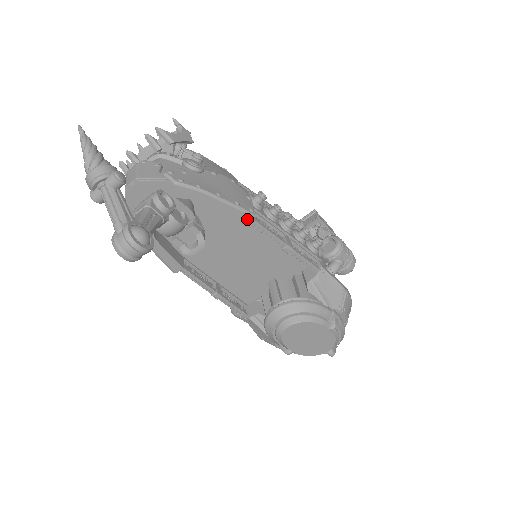
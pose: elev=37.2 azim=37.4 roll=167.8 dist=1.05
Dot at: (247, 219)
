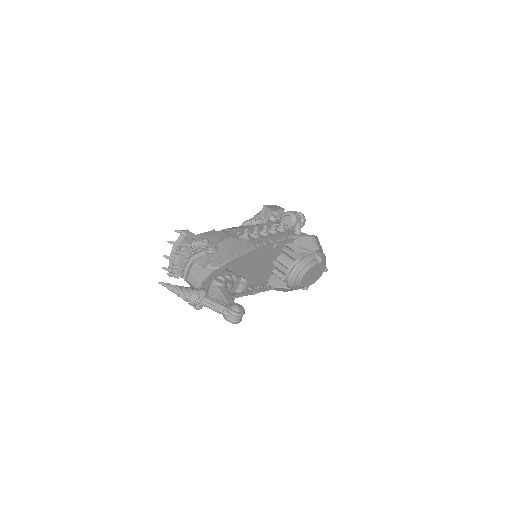
Dot at: (254, 252)
